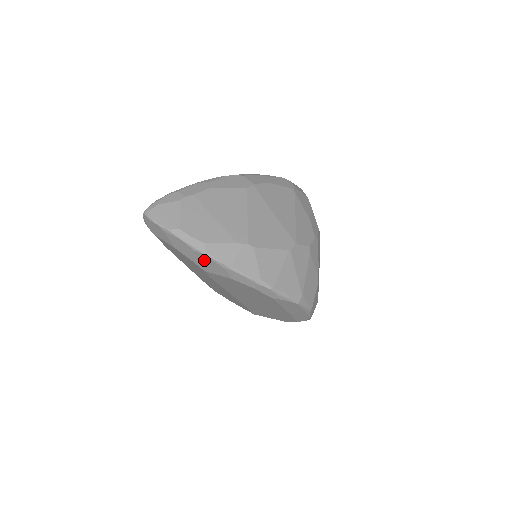
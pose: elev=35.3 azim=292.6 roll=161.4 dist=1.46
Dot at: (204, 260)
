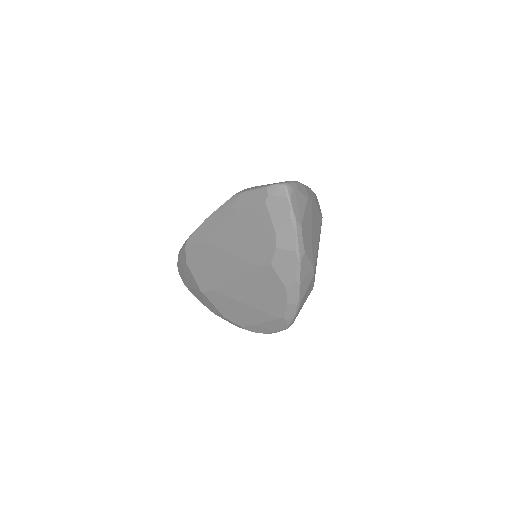
Dot at: (289, 261)
